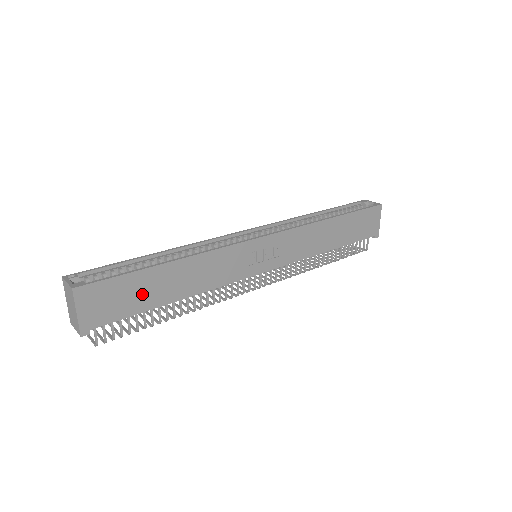
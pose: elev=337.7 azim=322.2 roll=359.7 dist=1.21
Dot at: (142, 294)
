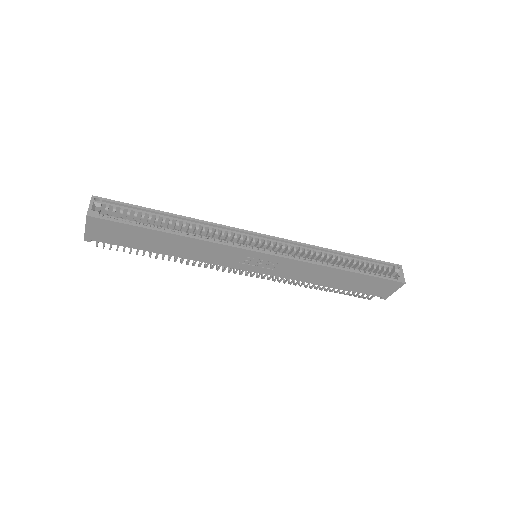
Dot at: (139, 240)
